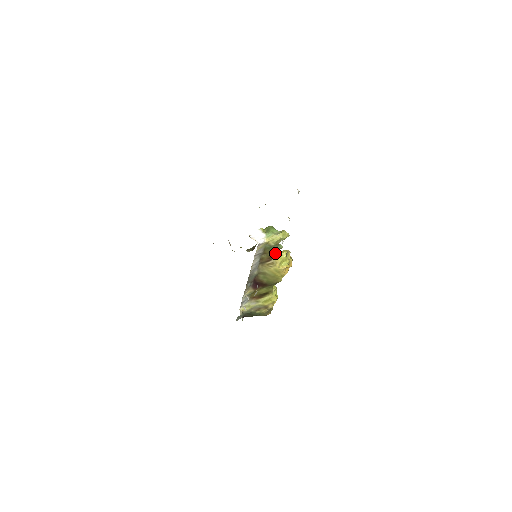
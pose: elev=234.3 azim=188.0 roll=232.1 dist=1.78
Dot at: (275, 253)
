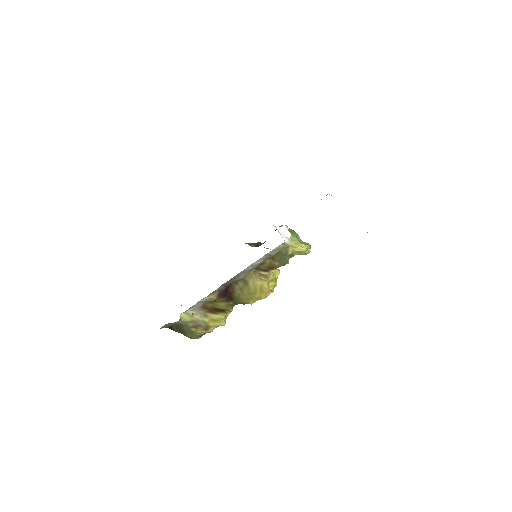
Dot at: (280, 265)
